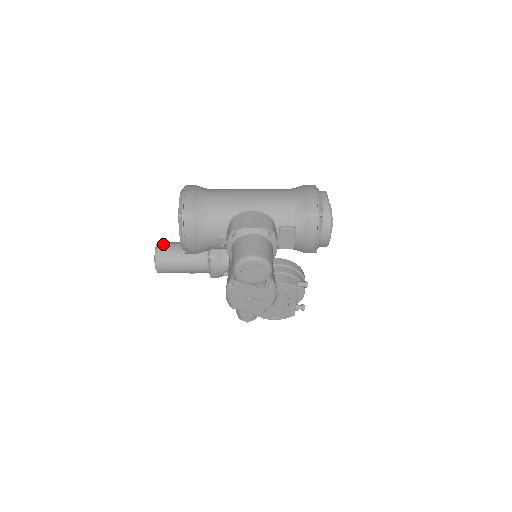
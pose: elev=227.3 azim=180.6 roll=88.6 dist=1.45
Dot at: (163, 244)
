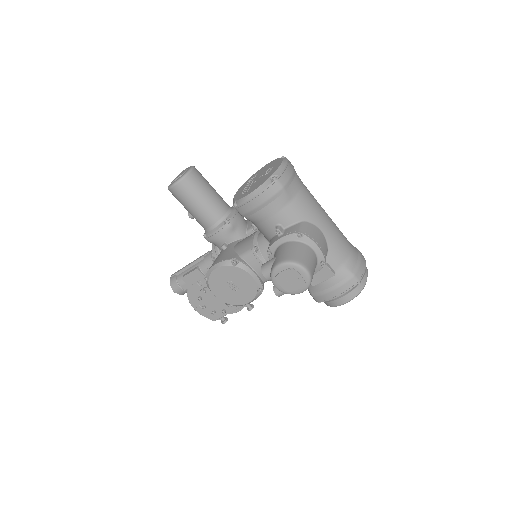
Dot at: (199, 172)
